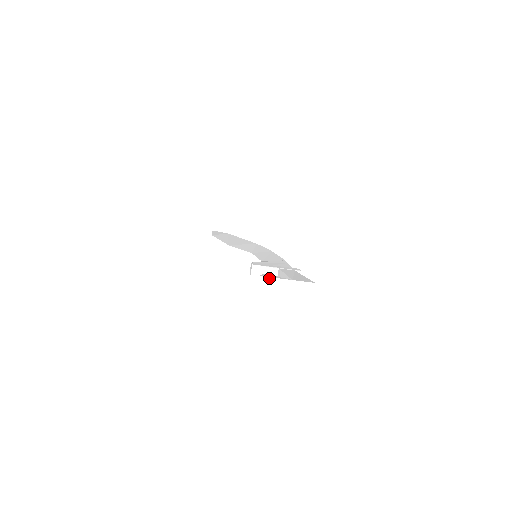
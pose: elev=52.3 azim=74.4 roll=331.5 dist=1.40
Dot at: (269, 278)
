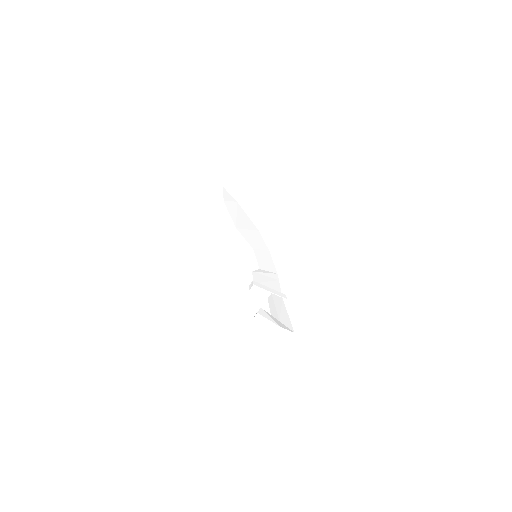
Dot at: (264, 317)
